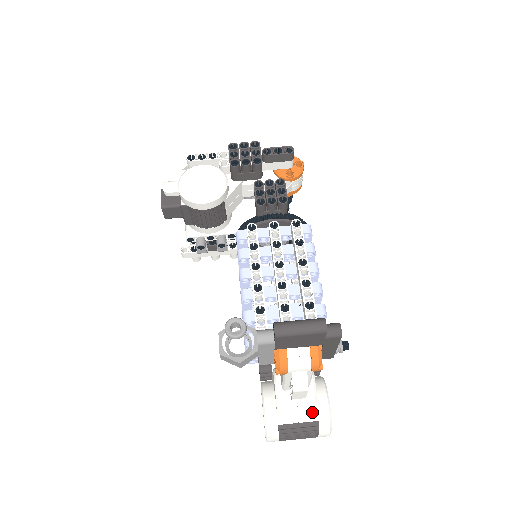
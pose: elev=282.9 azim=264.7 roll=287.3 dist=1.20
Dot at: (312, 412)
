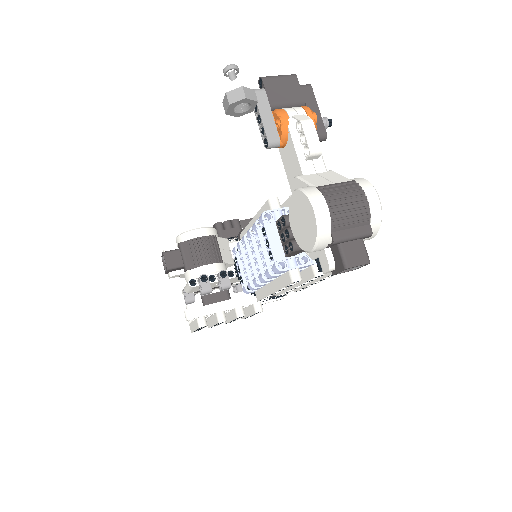
Dot at: (343, 179)
